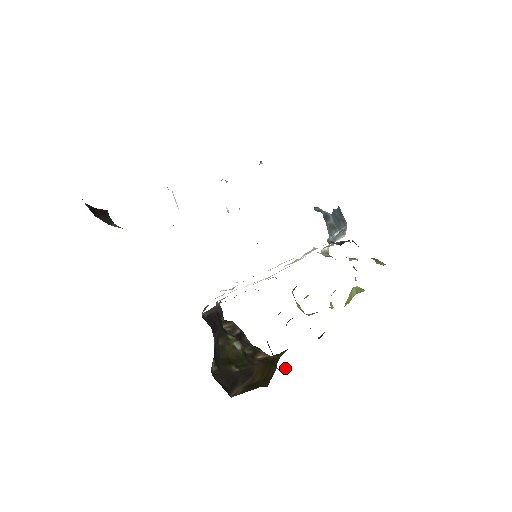
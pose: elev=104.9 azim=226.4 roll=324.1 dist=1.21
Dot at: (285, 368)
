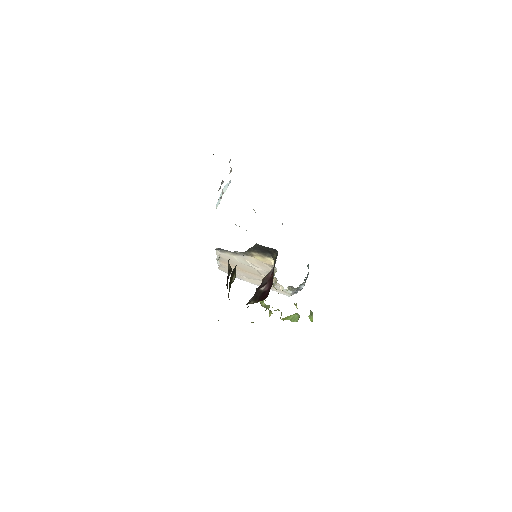
Dot at: (218, 320)
